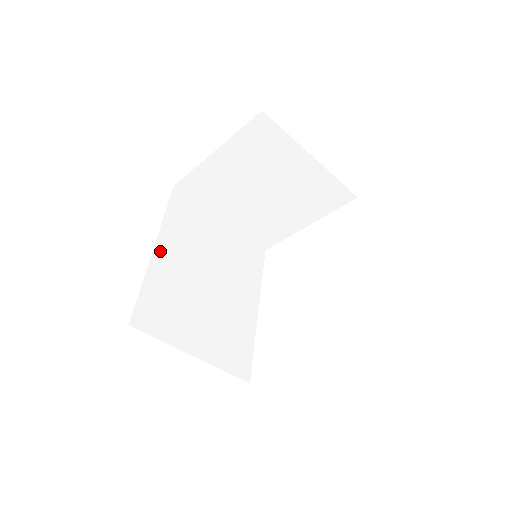
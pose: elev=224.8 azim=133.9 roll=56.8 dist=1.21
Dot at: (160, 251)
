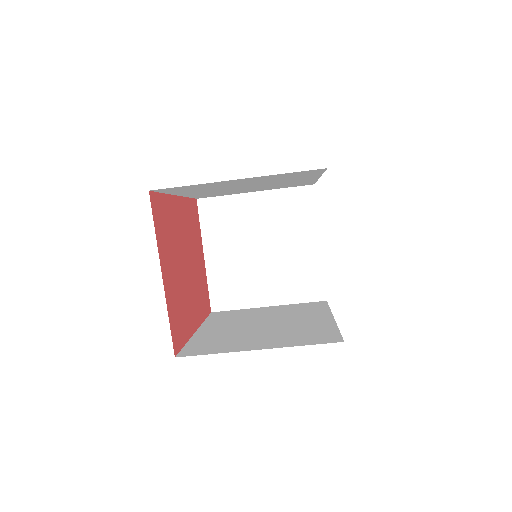
Dot at: (203, 330)
